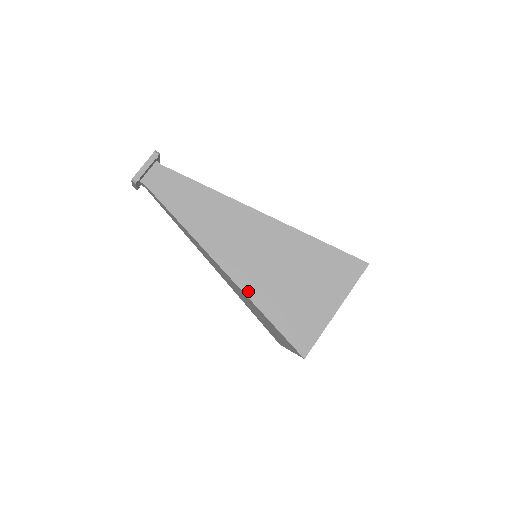
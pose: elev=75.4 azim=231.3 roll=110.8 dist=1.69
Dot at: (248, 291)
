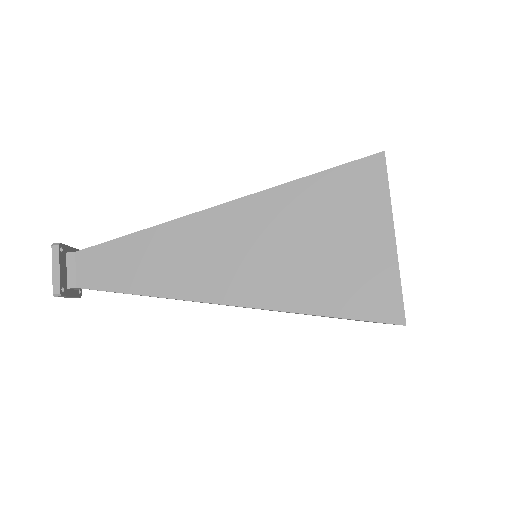
Dot at: (274, 304)
